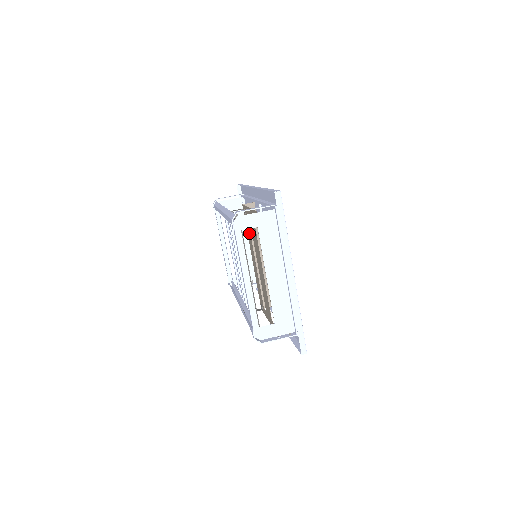
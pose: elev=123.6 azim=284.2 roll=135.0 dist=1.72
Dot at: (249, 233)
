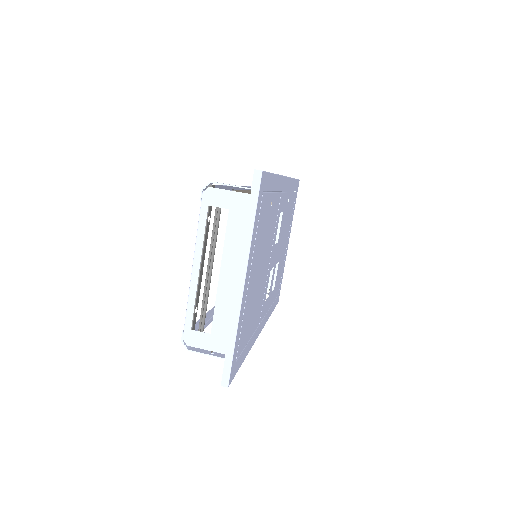
Dot at: occluded
